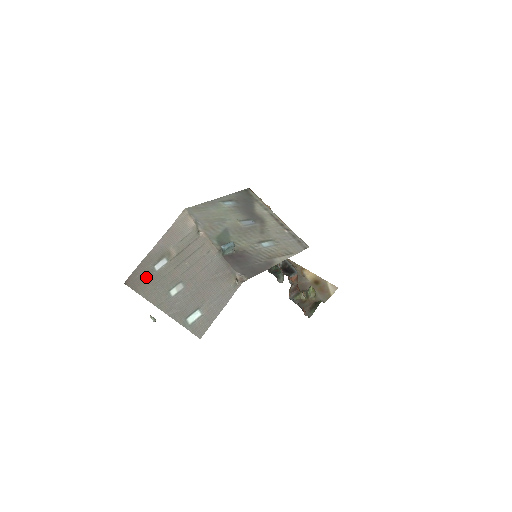
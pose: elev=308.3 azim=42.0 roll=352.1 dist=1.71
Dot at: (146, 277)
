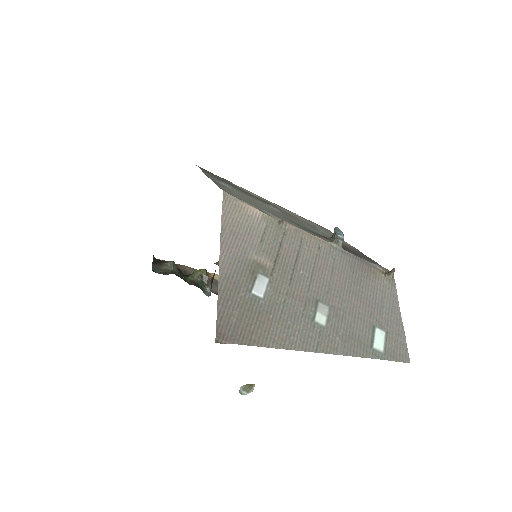
Dot at: (253, 315)
